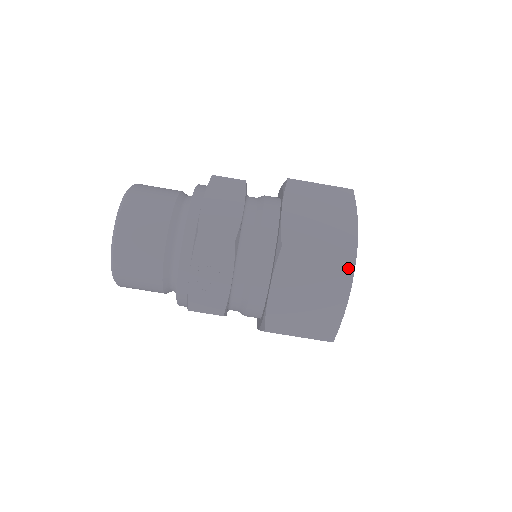
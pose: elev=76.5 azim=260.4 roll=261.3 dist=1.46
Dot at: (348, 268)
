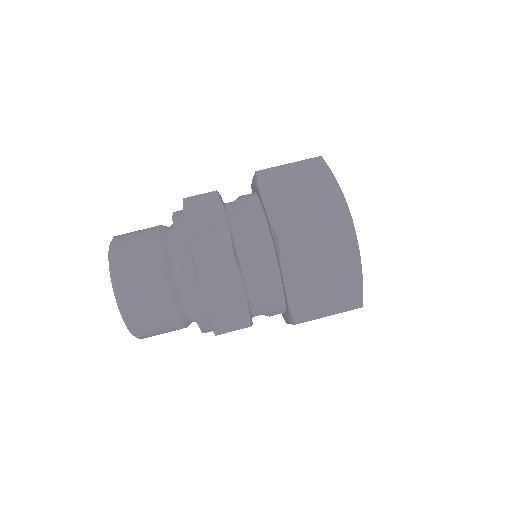
Dot at: (320, 164)
